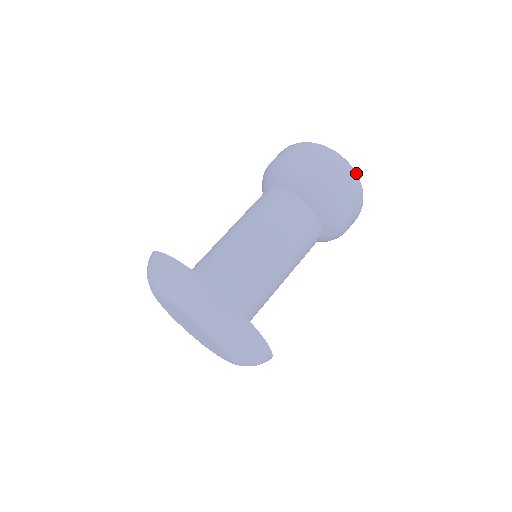
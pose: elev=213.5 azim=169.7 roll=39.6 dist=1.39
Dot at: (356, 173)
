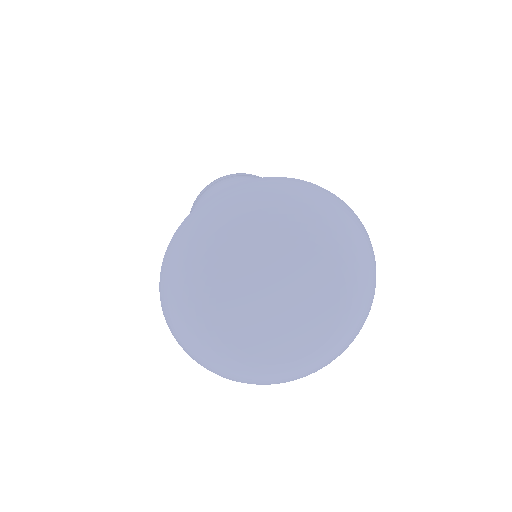
Dot at: occluded
